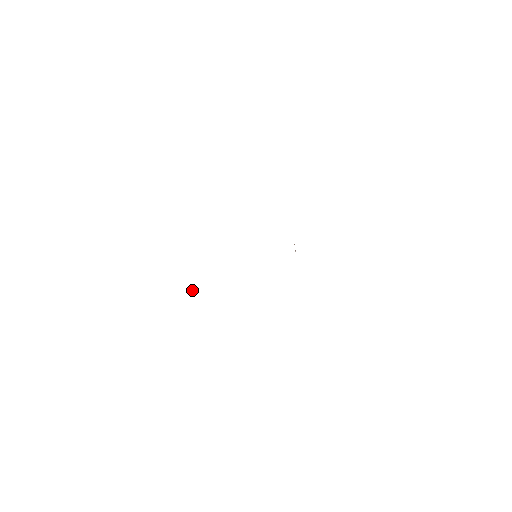
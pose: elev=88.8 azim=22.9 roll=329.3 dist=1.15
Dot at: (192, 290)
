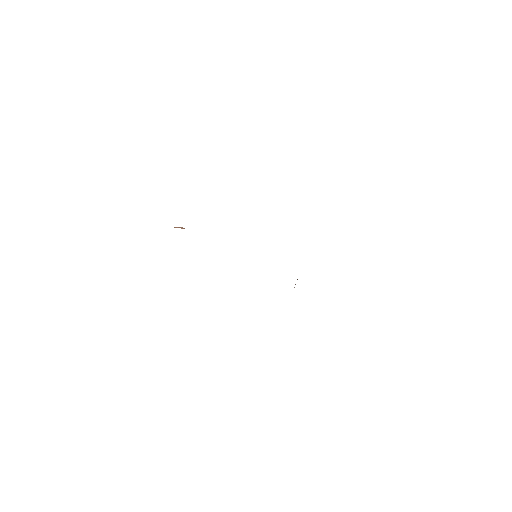
Dot at: (181, 227)
